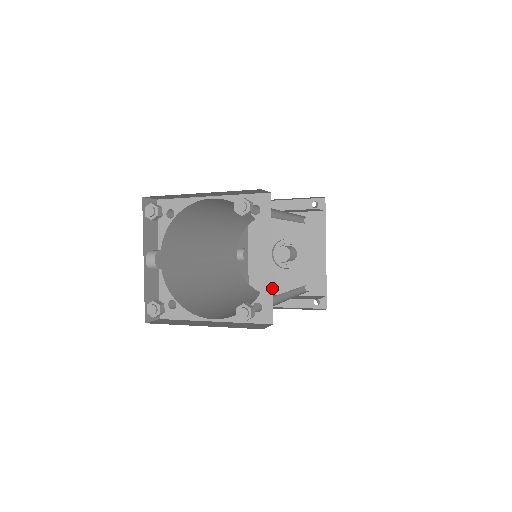
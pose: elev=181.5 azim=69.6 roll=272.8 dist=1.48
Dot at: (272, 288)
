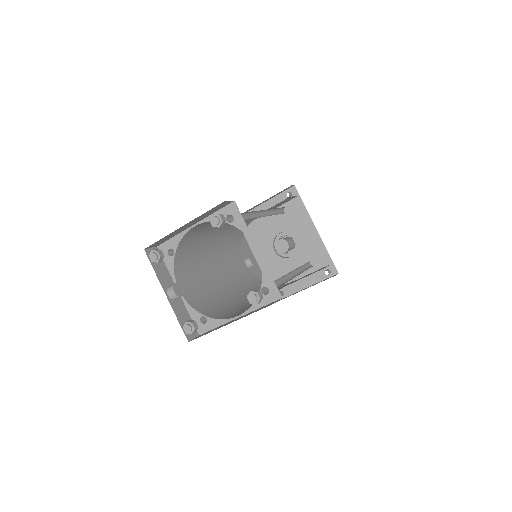
Dot at: occluded
